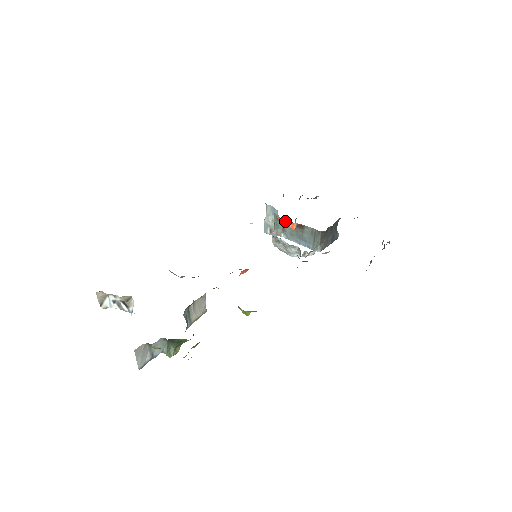
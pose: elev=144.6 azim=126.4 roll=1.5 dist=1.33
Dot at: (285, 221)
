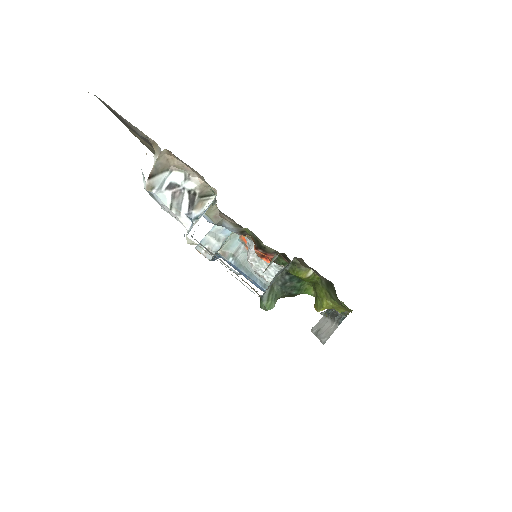
Dot at: occluded
